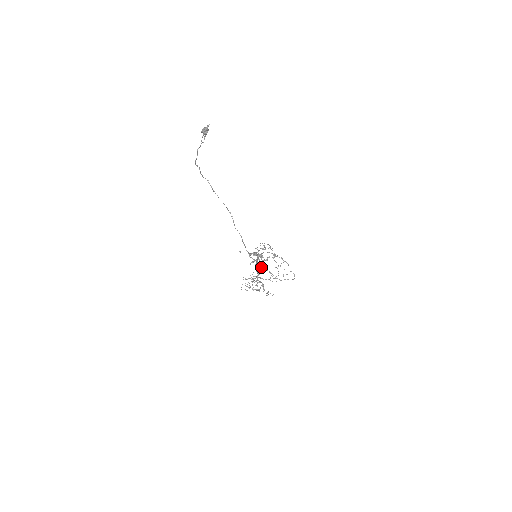
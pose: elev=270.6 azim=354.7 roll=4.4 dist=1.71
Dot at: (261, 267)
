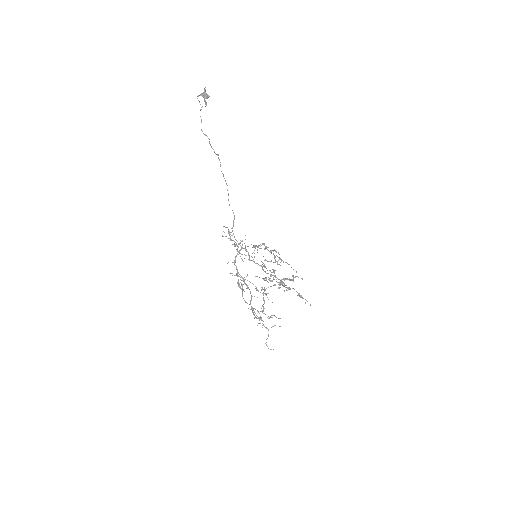
Dot at: (270, 286)
